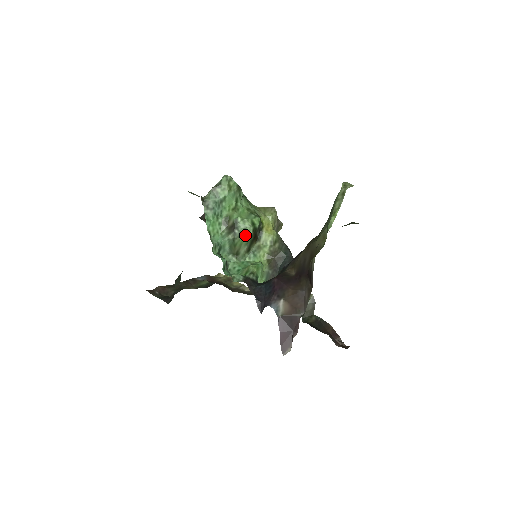
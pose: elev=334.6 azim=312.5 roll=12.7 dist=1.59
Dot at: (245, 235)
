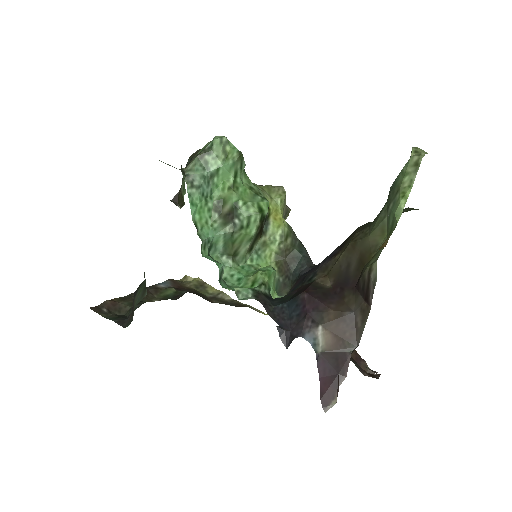
Dot at: (249, 227)
